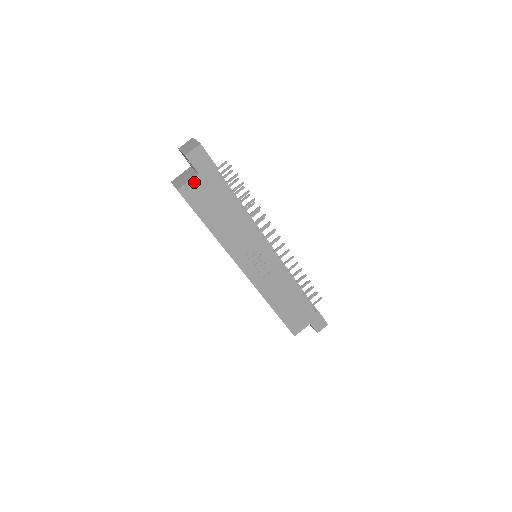
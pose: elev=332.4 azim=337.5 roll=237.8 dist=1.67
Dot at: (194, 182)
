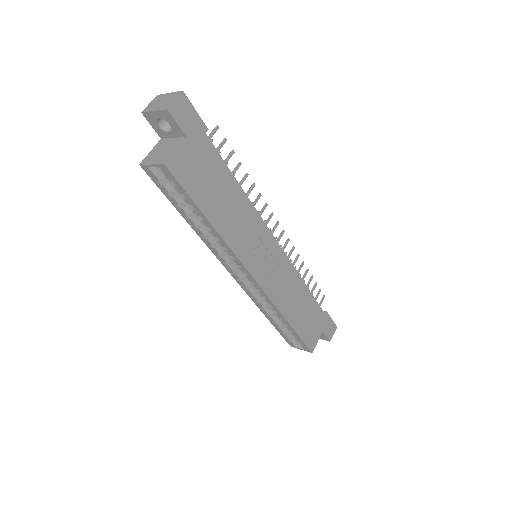
Dot at: (183, 150)
